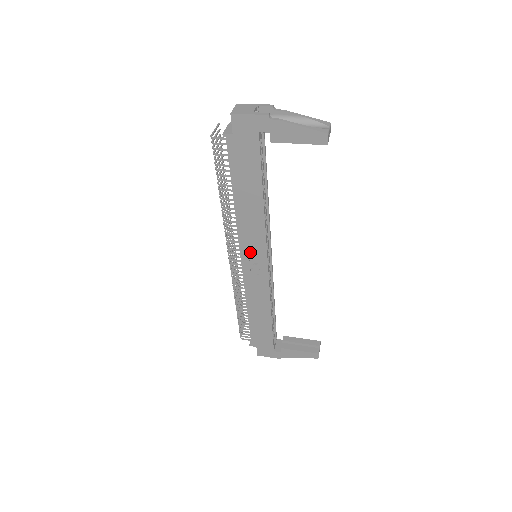
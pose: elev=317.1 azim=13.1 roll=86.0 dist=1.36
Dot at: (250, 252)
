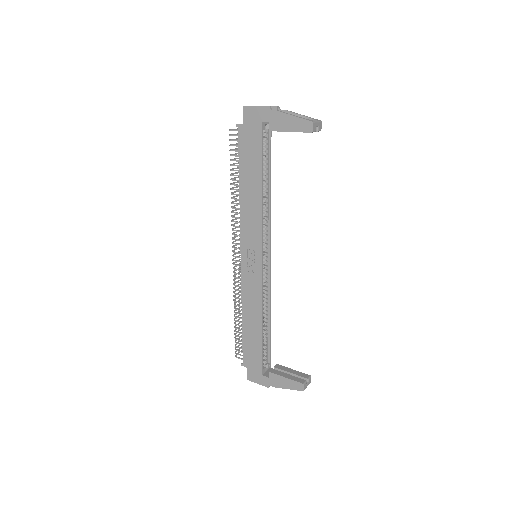
Dot at: (248, 245)
